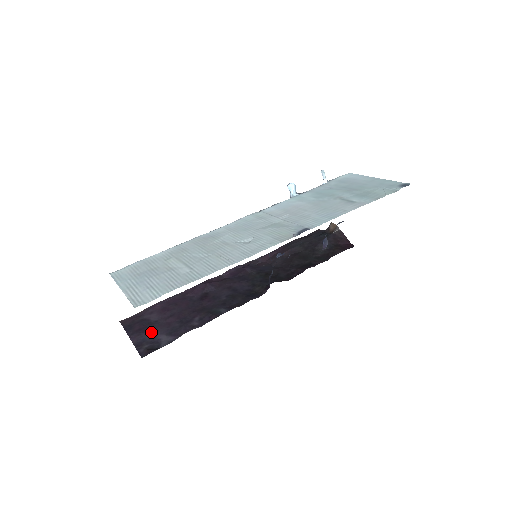
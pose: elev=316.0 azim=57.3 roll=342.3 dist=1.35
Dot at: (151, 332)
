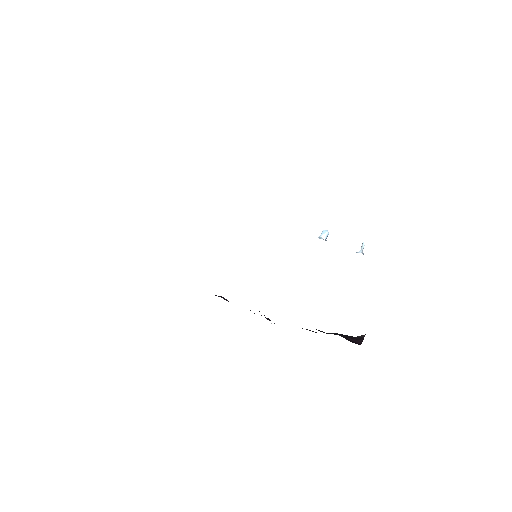
Dot at: occluded
